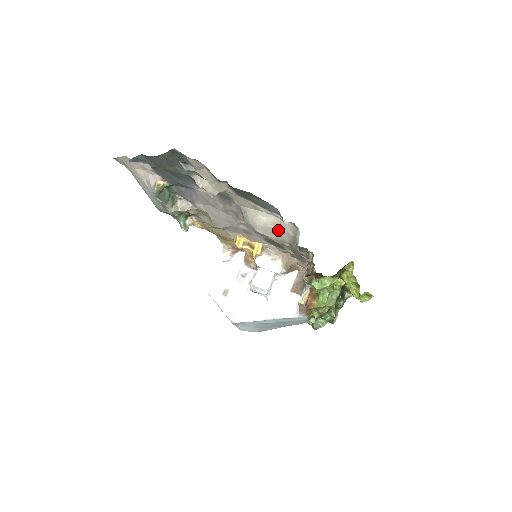
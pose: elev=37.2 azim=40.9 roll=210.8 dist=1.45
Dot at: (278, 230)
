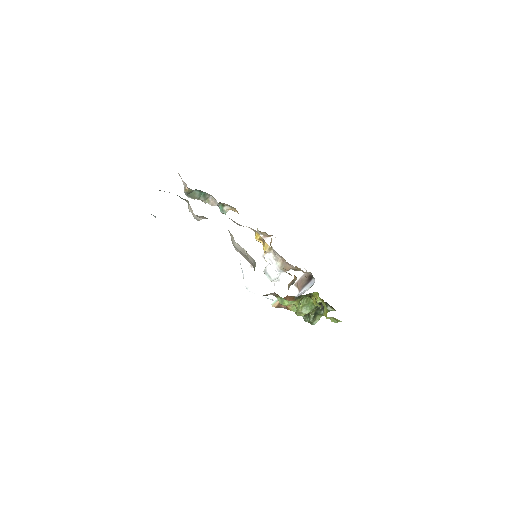
Dot at: (246, 256)
